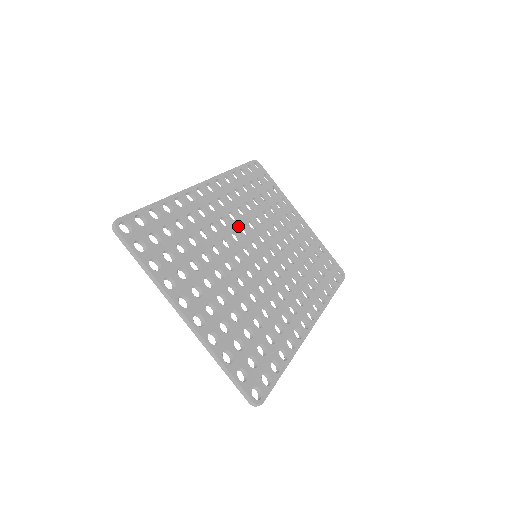
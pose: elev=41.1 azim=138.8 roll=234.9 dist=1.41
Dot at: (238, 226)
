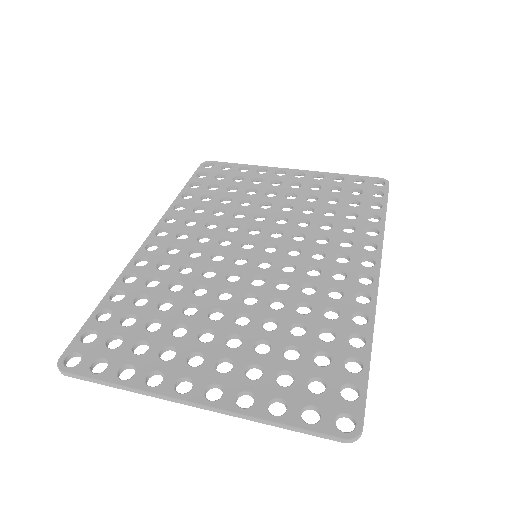
Dot at: (215, 244)
